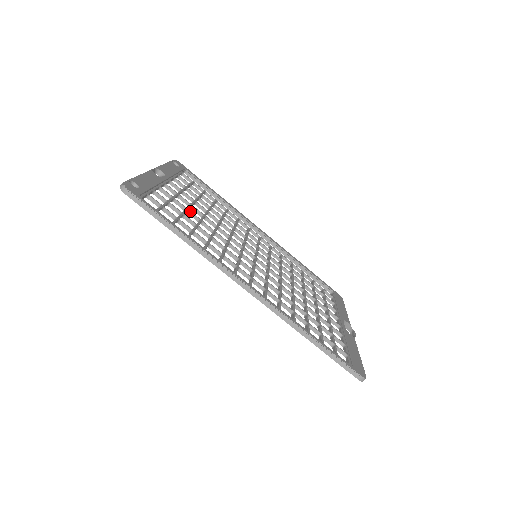
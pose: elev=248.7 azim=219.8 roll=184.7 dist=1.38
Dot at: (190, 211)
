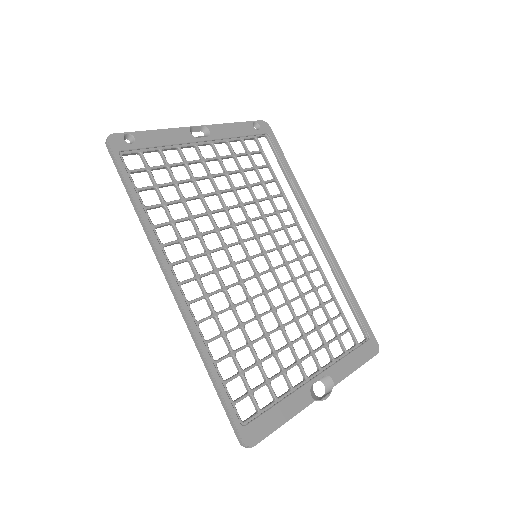
Dot at: (195, 182)
